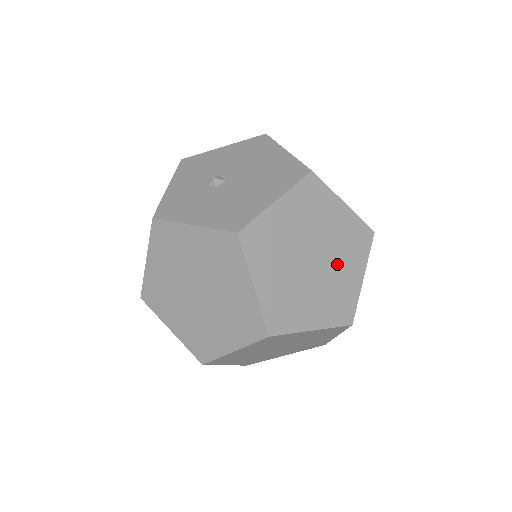
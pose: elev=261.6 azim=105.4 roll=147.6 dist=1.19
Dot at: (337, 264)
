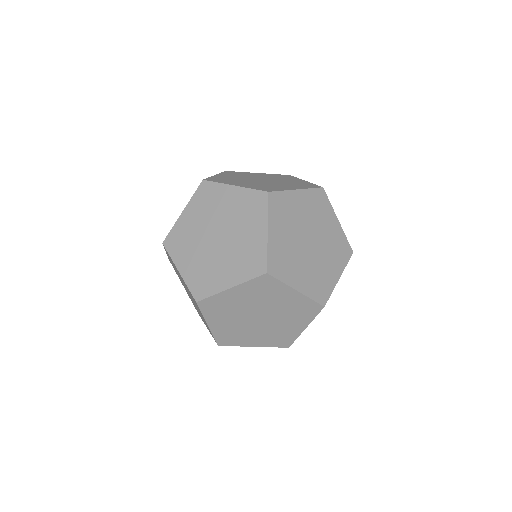
Dot at: (280, 180)
